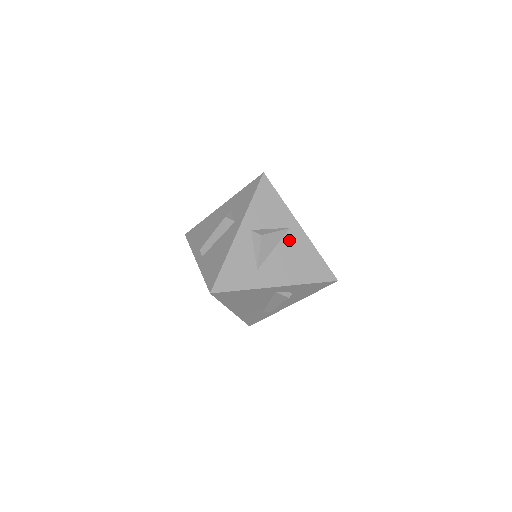
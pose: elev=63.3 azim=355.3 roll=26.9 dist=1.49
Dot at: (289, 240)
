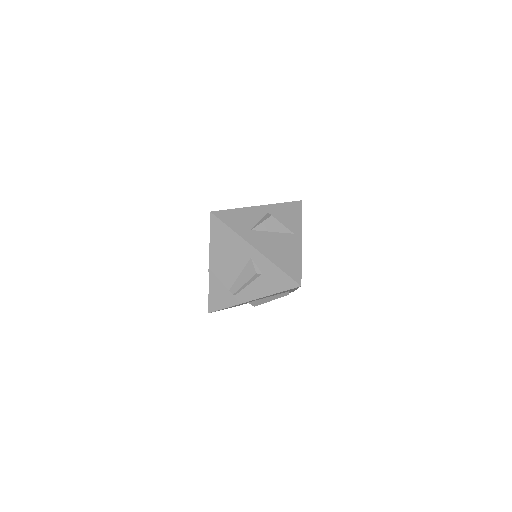
Dot at: (287, 238)
